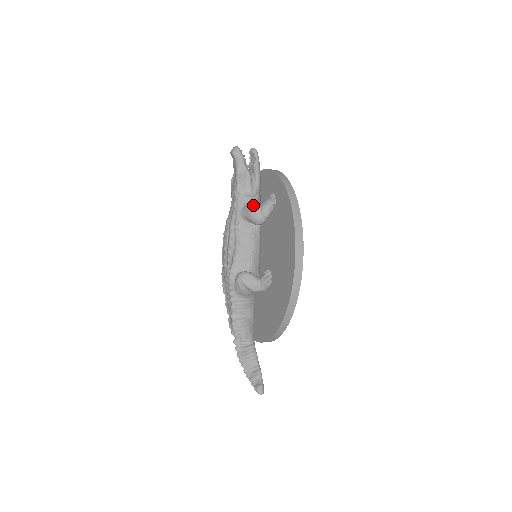
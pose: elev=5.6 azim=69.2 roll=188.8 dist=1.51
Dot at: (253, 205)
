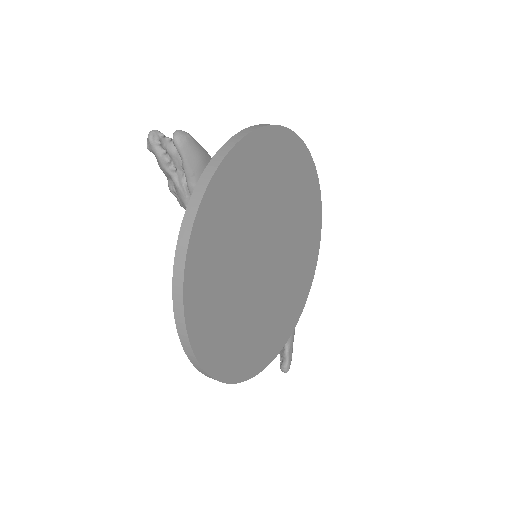
Dot at: occluded
